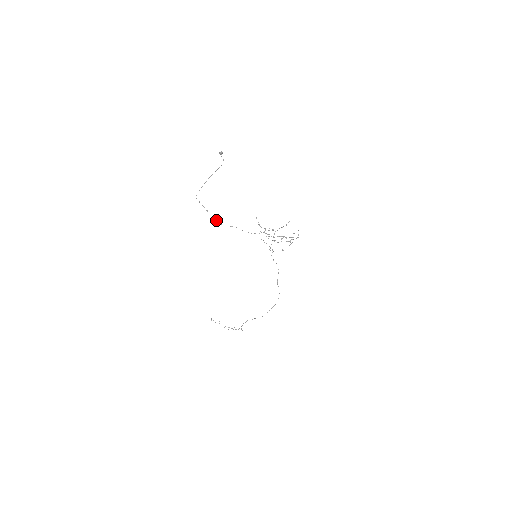
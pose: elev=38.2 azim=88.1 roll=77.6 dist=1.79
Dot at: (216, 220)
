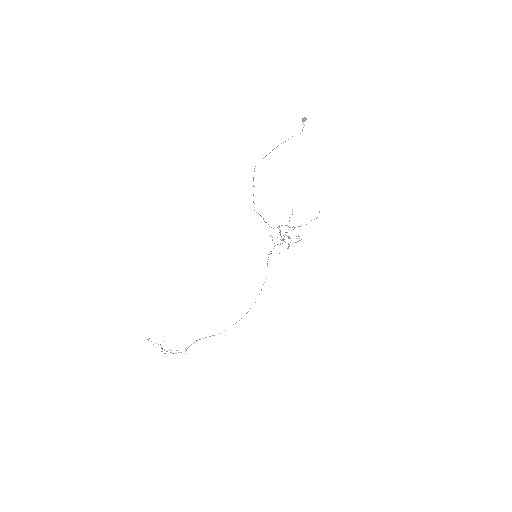
Dot at: (253, 201)
